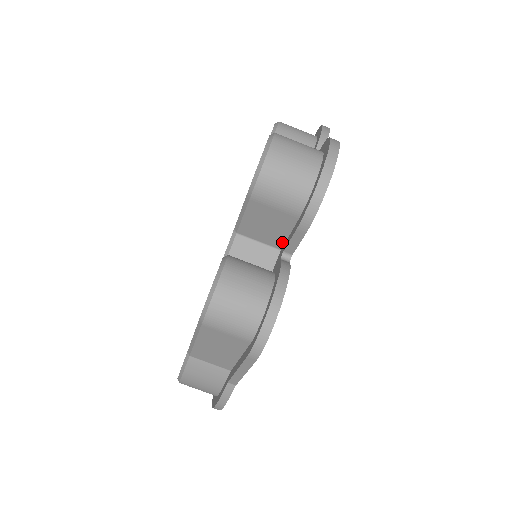
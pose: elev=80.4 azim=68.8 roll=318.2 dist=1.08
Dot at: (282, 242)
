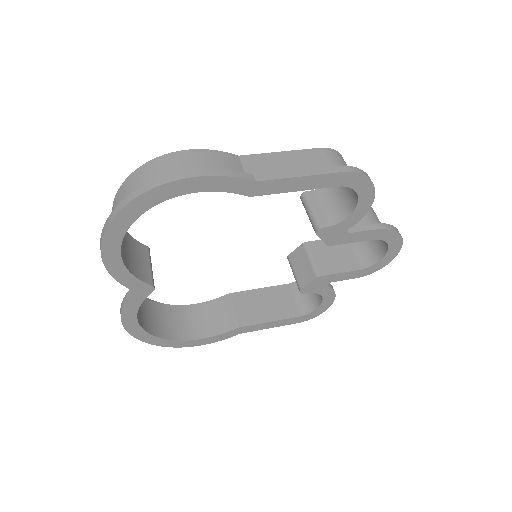
Dot at: occluded
